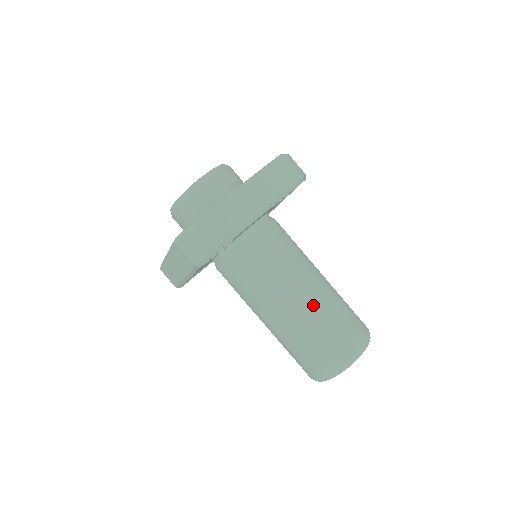
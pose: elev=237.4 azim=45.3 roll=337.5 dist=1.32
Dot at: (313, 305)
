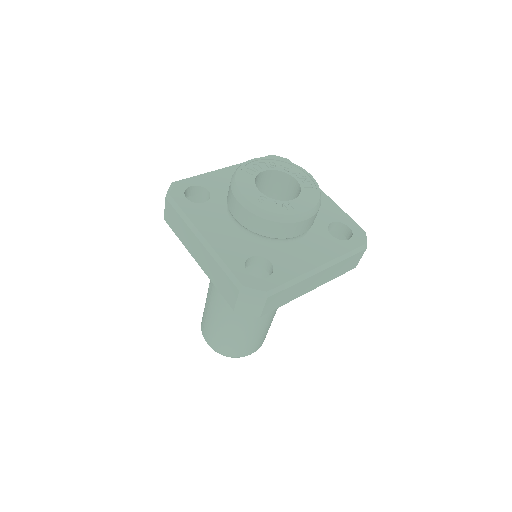
Dot at: (261, 326)
